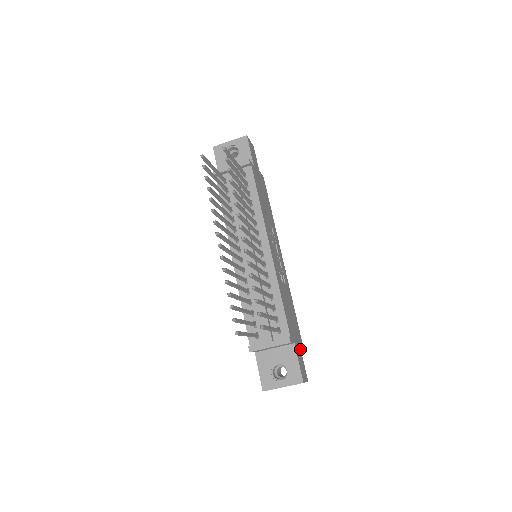
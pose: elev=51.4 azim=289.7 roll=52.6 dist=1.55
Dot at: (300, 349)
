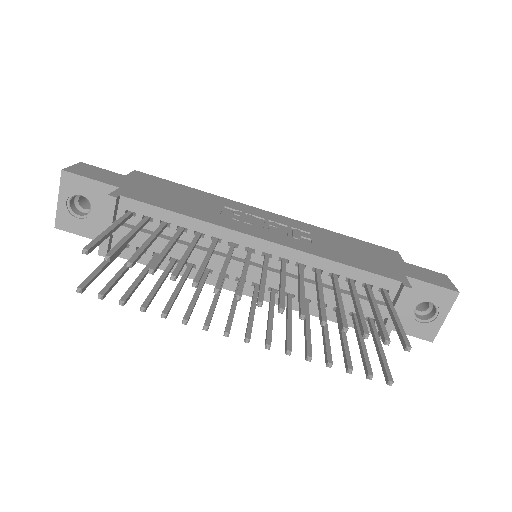
Dot at: (404, 263)
